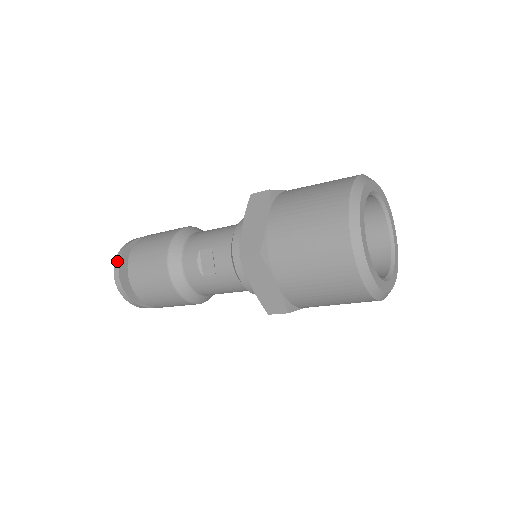
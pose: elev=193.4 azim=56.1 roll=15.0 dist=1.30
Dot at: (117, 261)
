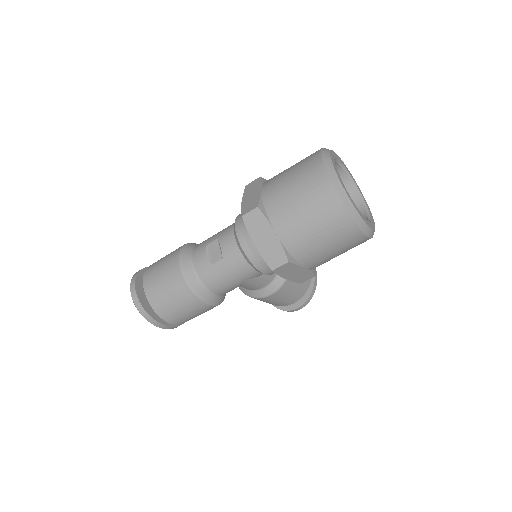
Dot at: (133, 279)
